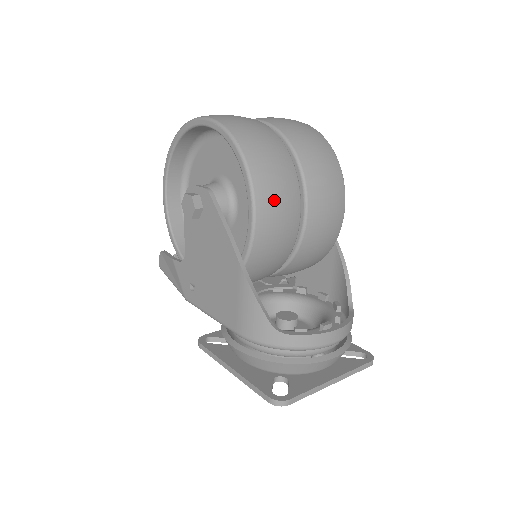
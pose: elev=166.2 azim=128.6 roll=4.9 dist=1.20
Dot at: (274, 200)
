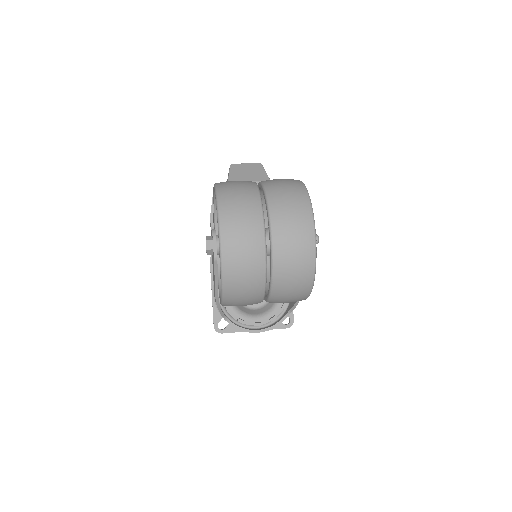
Dot at: (237, 305)
